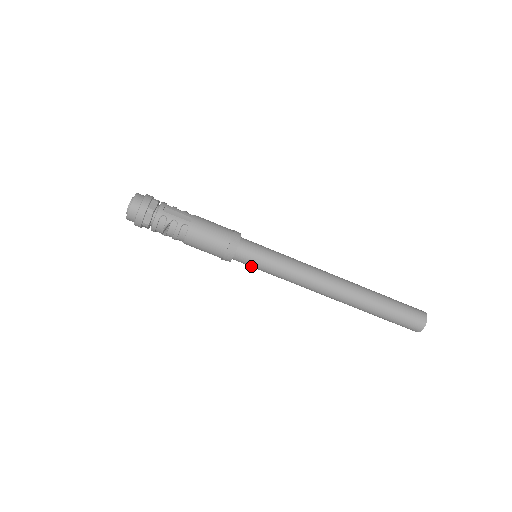
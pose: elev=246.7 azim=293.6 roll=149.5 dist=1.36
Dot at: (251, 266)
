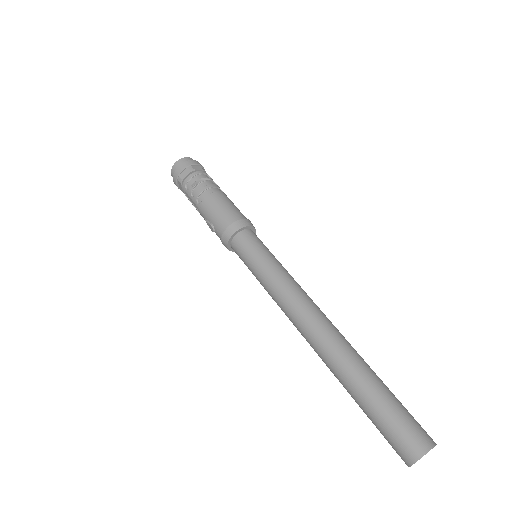
Dot at: (250, 250)
